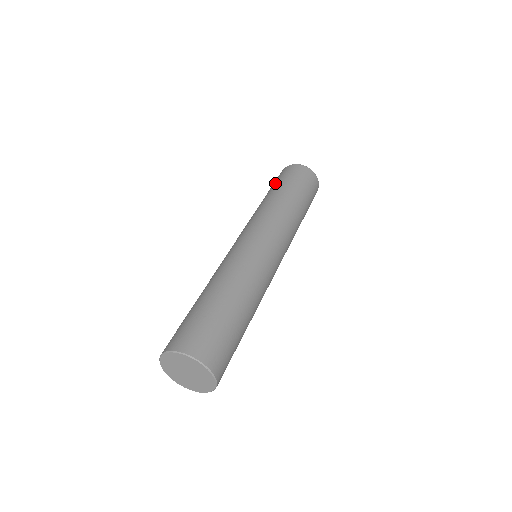
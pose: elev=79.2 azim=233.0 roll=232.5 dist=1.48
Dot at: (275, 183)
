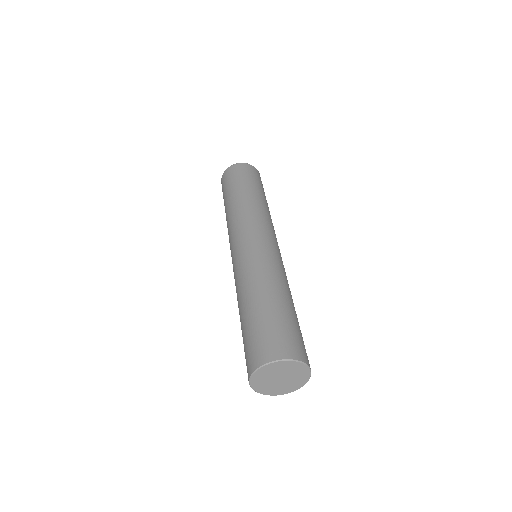
Dot at: (223, 197)
